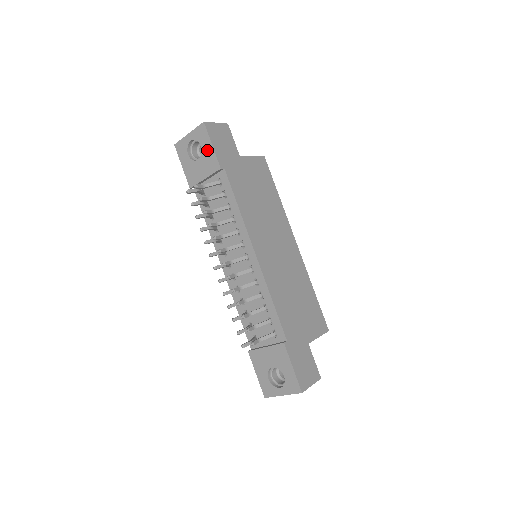
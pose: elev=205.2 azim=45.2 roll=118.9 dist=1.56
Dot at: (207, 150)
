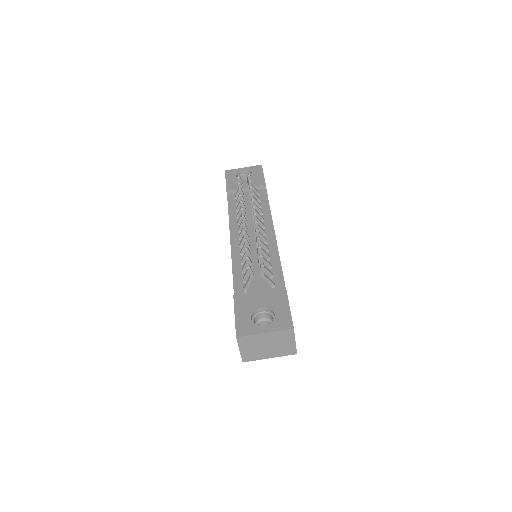
Dot at: (257, 176)
